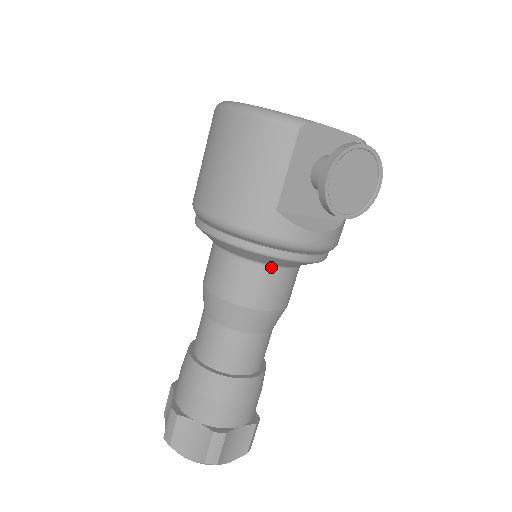
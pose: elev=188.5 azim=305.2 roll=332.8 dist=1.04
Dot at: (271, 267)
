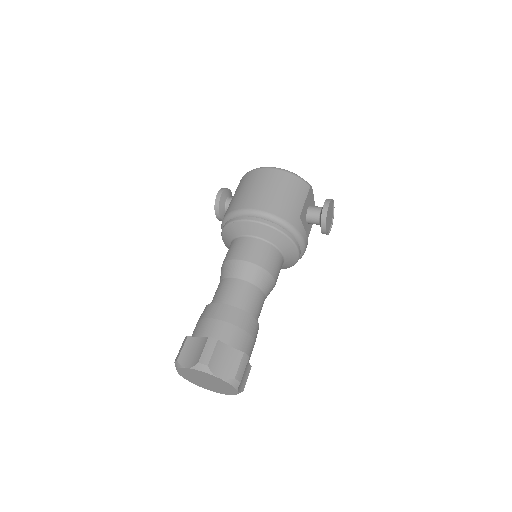
Dot at: (281, 254)
